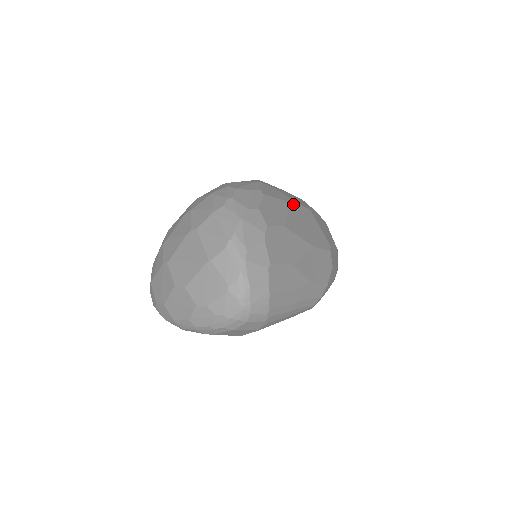
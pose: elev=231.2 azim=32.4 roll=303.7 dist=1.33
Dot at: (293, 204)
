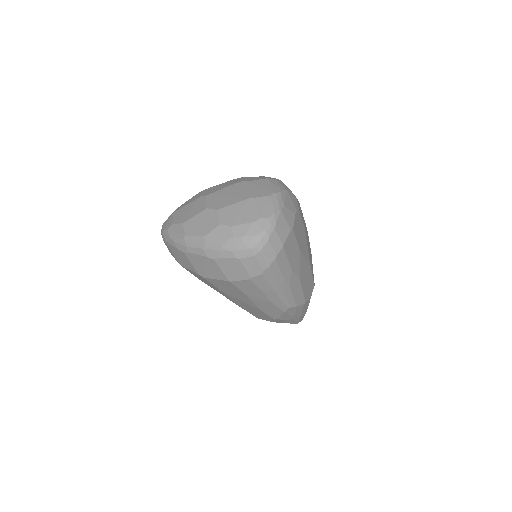
Dot at: (307, 232)
